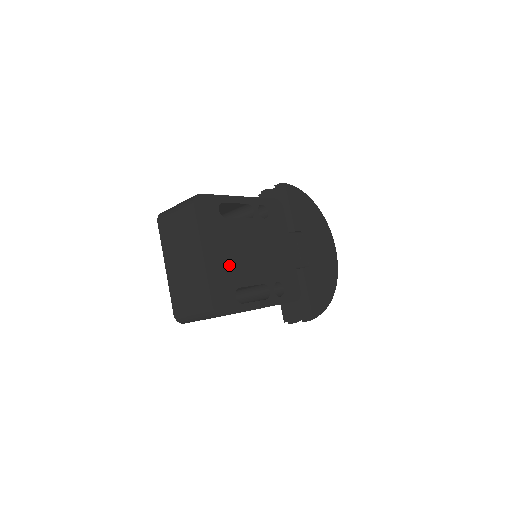
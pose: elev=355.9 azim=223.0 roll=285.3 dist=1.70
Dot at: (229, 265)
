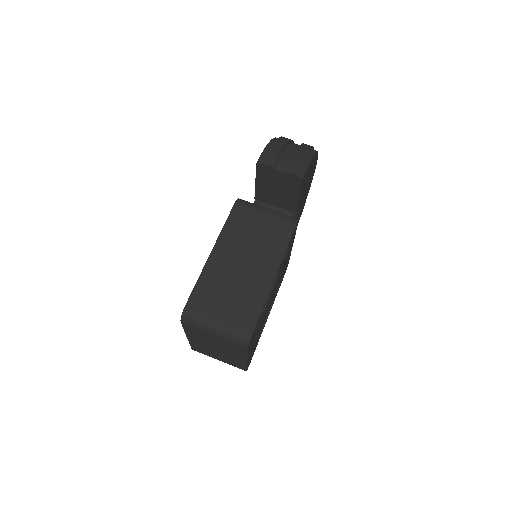
Dot at: occluded
